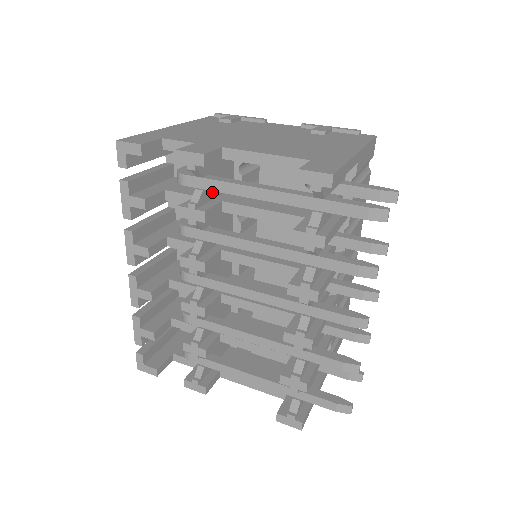
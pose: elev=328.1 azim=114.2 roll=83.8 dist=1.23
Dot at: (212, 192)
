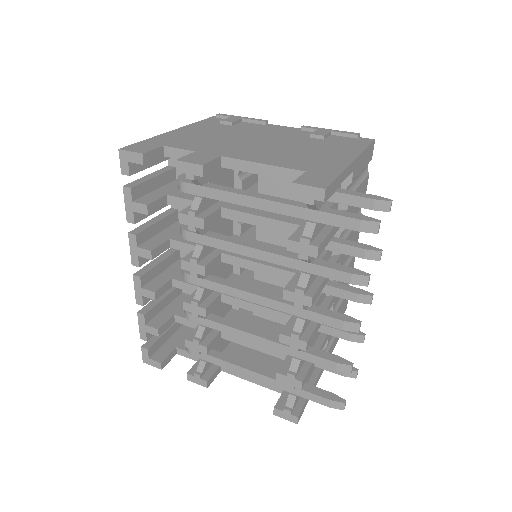
Dot at: occluded
